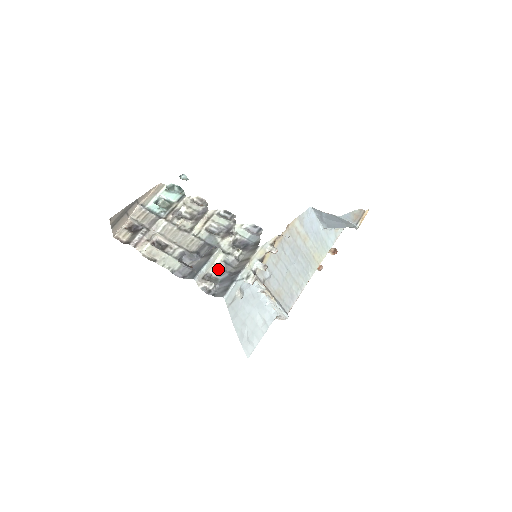
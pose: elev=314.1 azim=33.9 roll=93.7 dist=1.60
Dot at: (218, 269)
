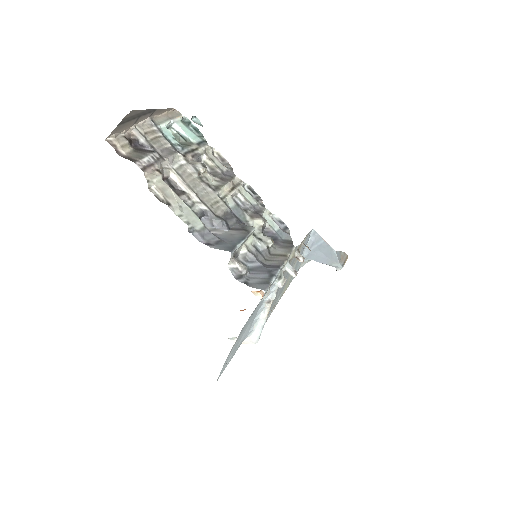
Dot at: (248, 252)
